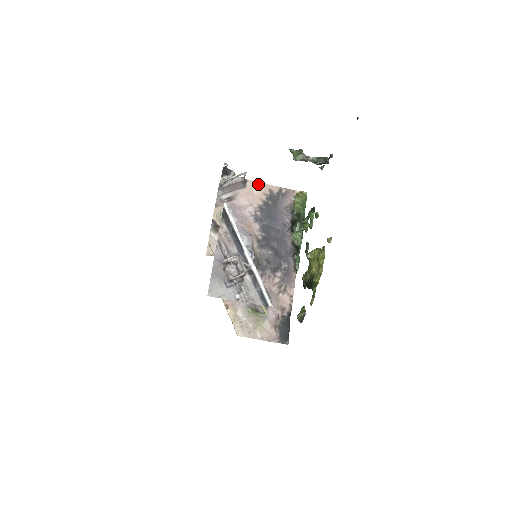
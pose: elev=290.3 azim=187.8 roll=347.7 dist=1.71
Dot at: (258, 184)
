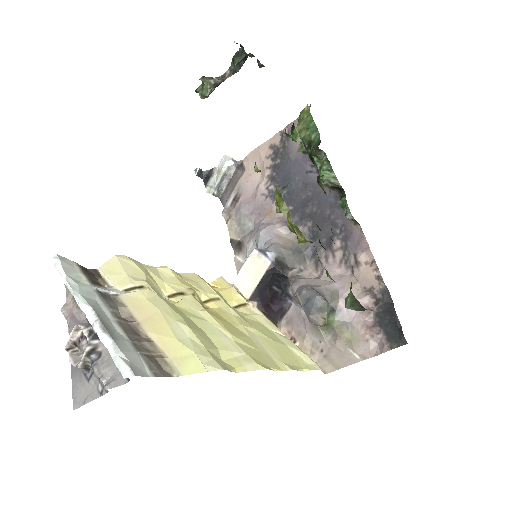
Dot at: (254, 153)
